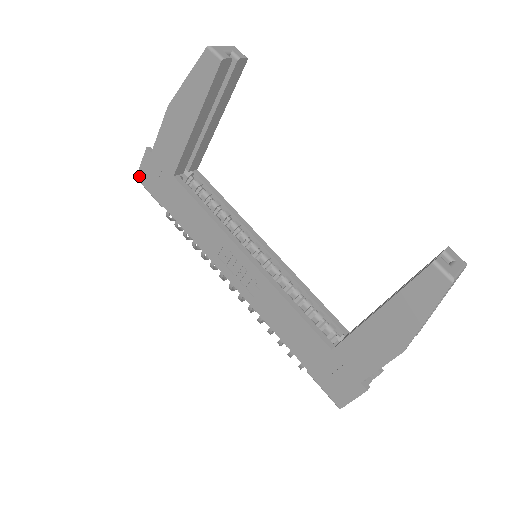
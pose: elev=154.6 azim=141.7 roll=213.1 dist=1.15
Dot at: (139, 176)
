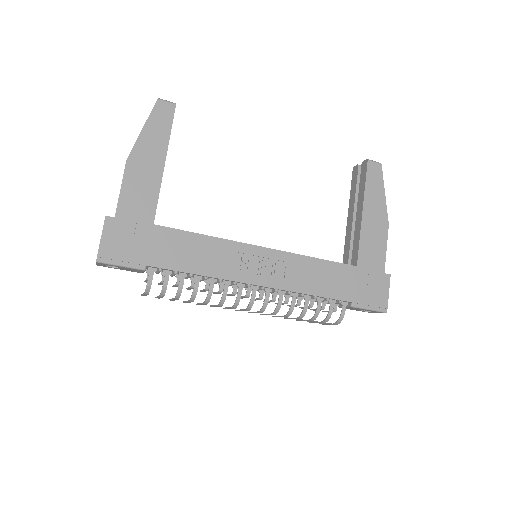
Dot at: (101, 254)
